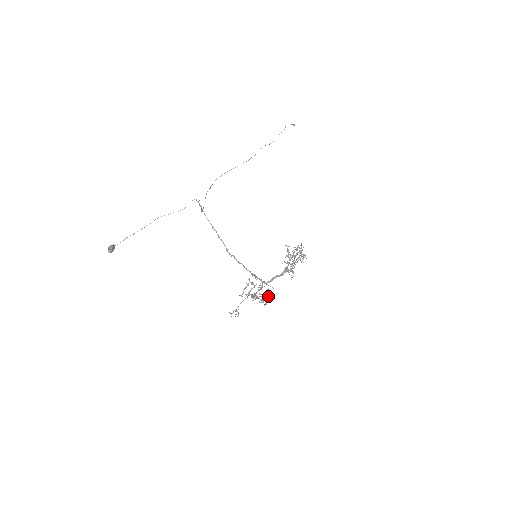
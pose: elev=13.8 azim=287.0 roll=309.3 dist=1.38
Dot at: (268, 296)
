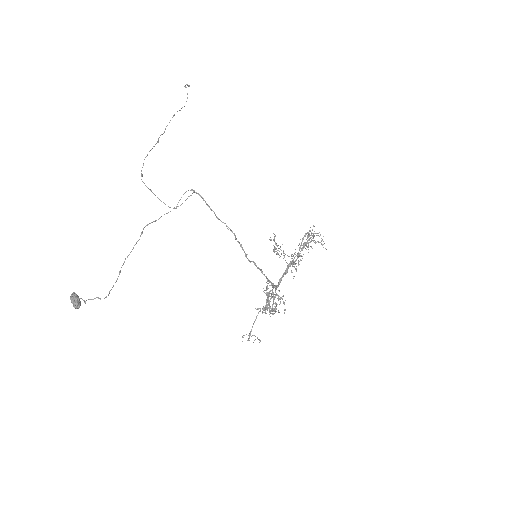
Dot at: occluded
